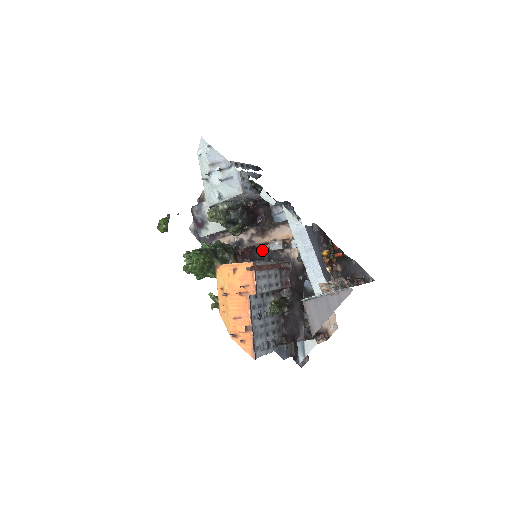
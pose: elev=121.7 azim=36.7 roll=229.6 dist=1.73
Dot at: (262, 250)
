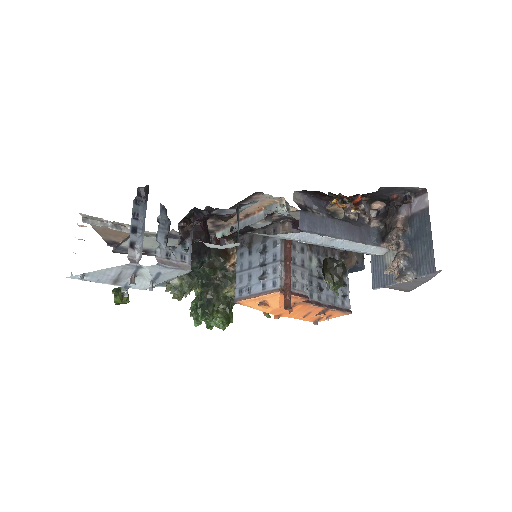
Dot at: occluded
